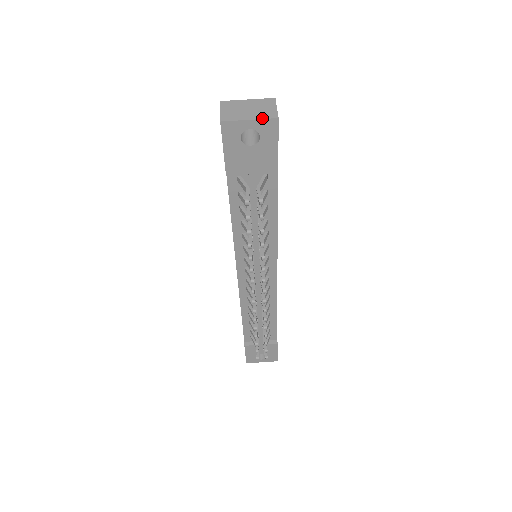
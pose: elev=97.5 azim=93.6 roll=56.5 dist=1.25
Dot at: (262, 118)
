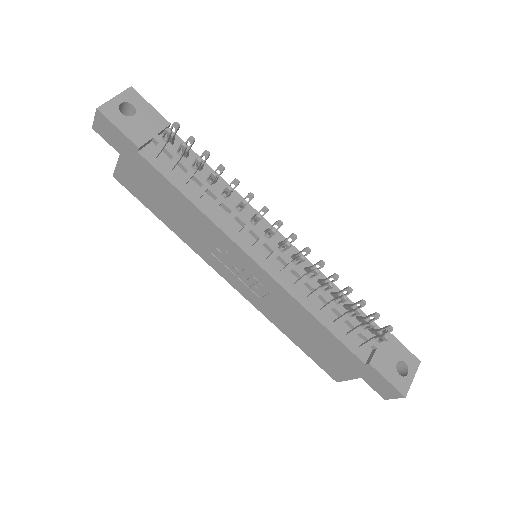
Dot at: (121, 93)
